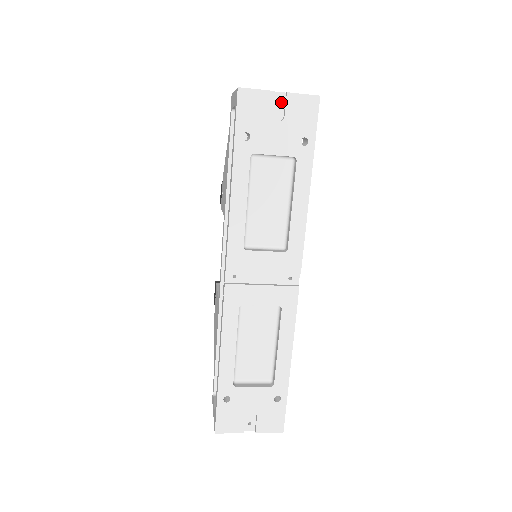
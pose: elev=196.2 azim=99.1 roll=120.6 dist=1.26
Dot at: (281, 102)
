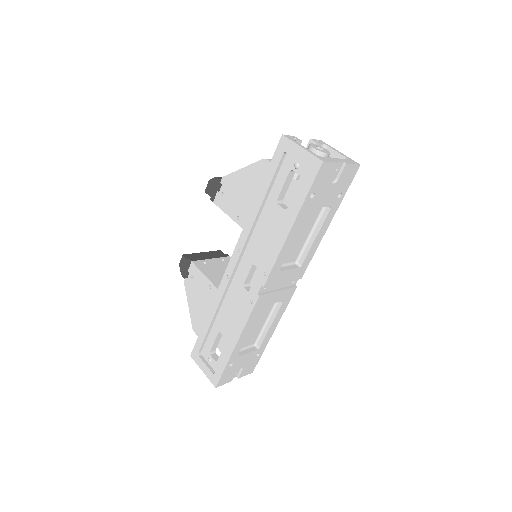
Dot at: (338, 169)
